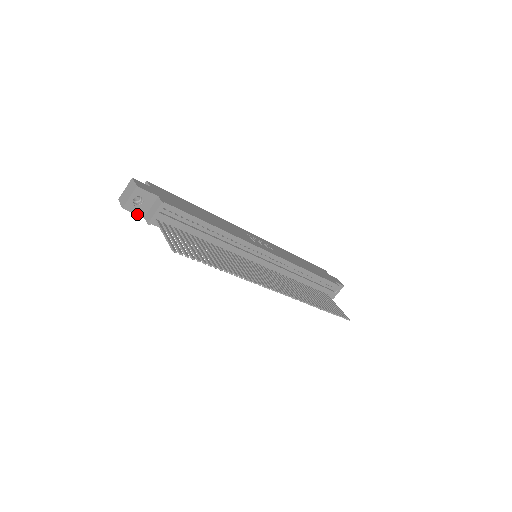
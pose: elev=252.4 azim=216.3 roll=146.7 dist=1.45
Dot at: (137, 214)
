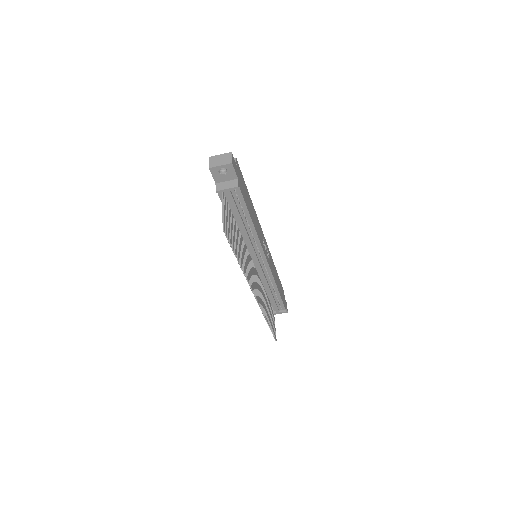
Dot at: (214, 178)
